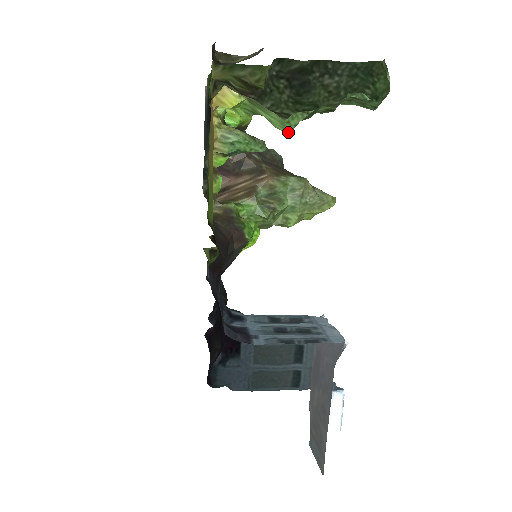
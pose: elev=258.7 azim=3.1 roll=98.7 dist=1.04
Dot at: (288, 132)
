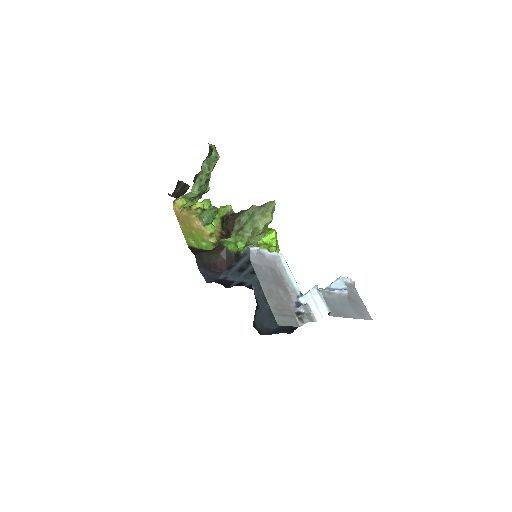
Dot at: (197, 194)
